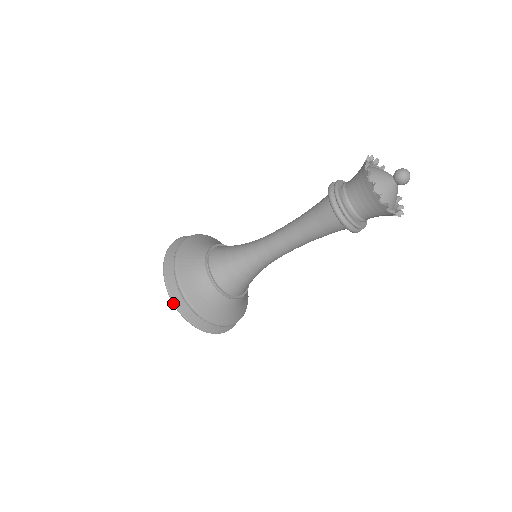
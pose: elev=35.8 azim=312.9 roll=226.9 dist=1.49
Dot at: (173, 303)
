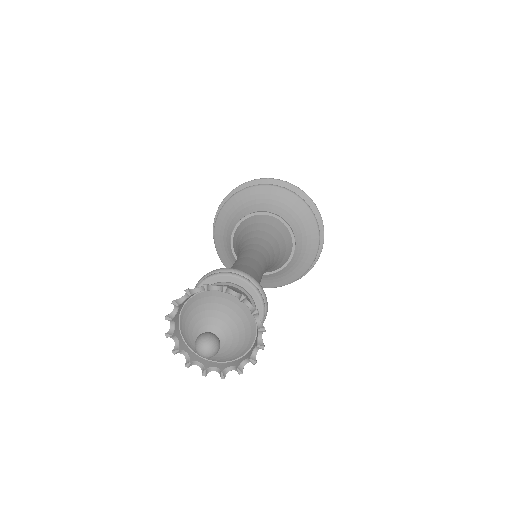
Dot at: occluded
